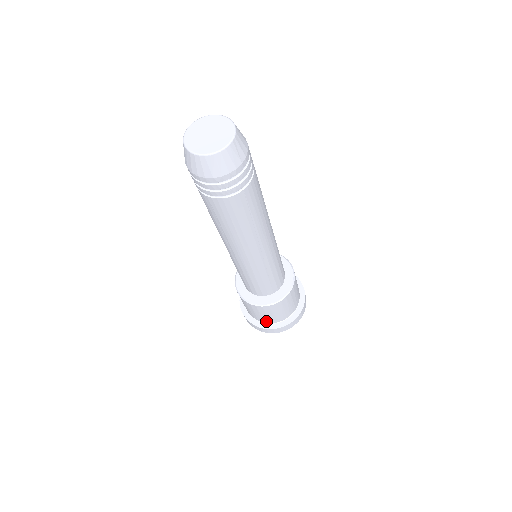
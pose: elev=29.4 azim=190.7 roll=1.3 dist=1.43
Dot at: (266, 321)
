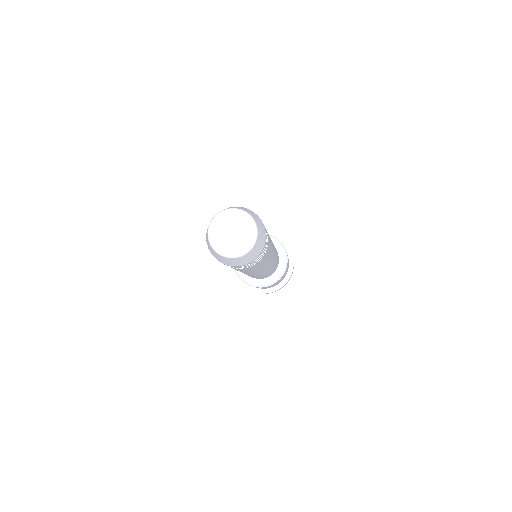
Dot at: occluded
